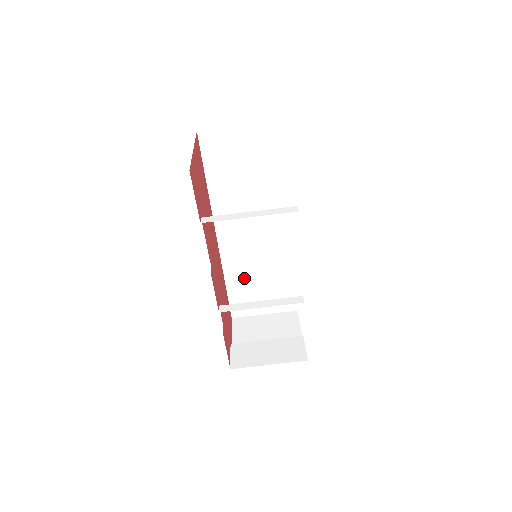
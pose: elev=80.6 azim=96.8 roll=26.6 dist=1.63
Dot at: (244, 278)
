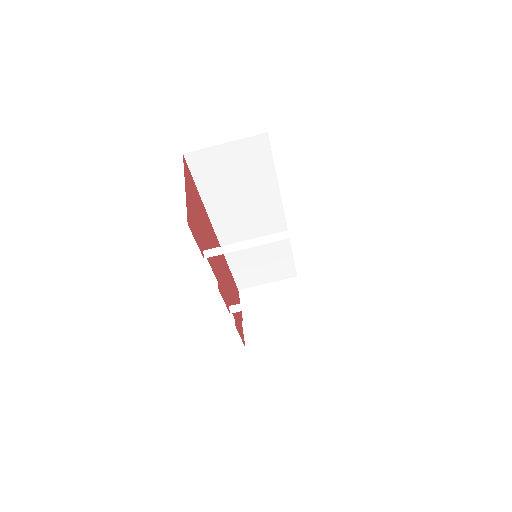
Dot at: (245, 260)
